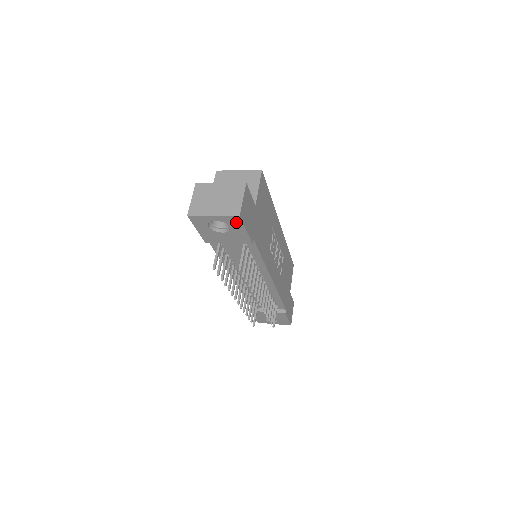
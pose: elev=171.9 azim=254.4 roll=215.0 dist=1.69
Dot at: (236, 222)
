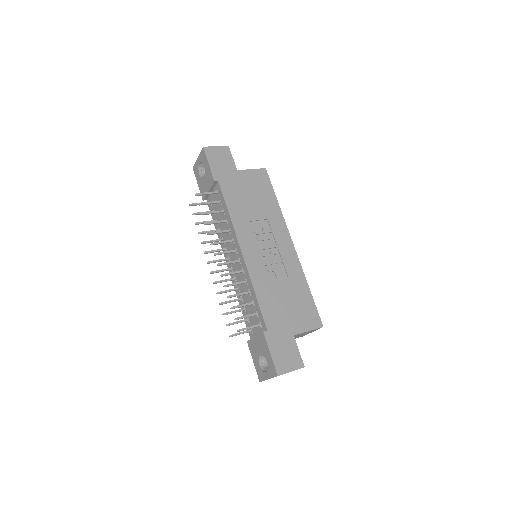
Dot at: (204, 156)
